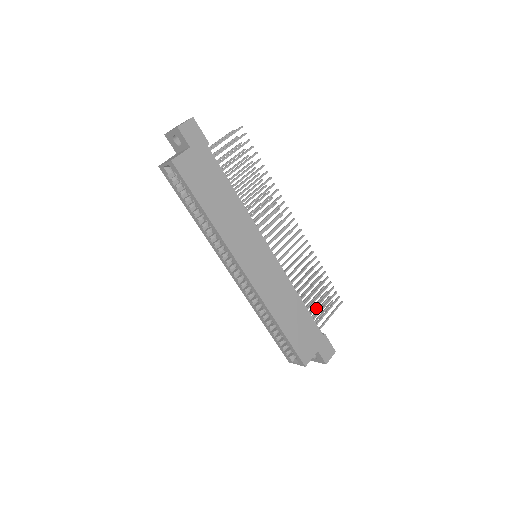
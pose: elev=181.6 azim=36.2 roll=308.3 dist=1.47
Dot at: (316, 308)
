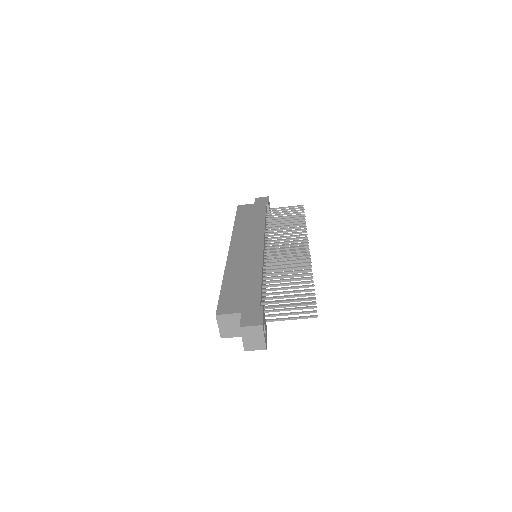
Dot at: (276, 293)
